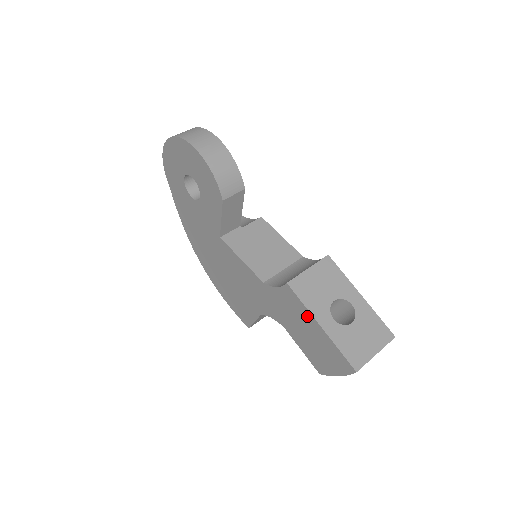
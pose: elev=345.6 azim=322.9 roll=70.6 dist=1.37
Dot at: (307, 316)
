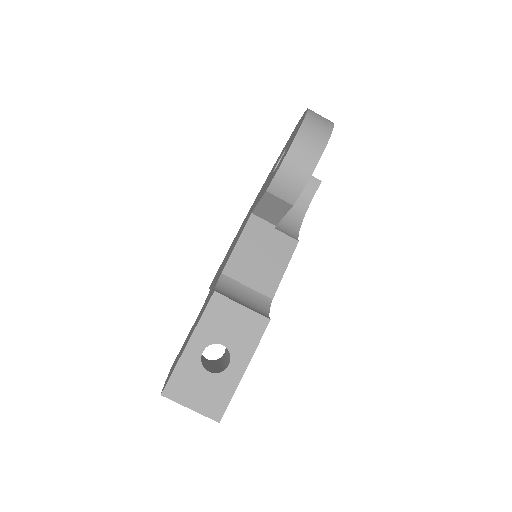
Dot at: occluded
